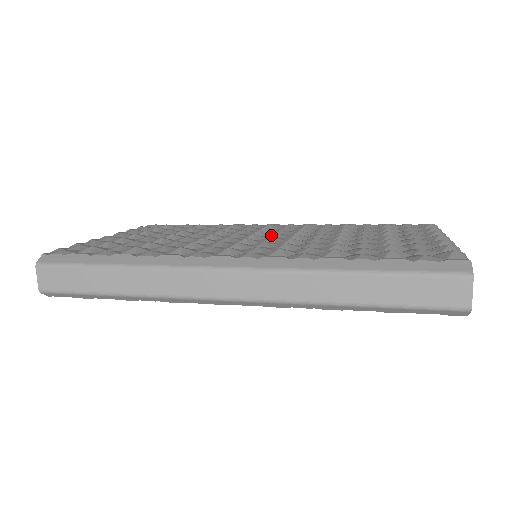
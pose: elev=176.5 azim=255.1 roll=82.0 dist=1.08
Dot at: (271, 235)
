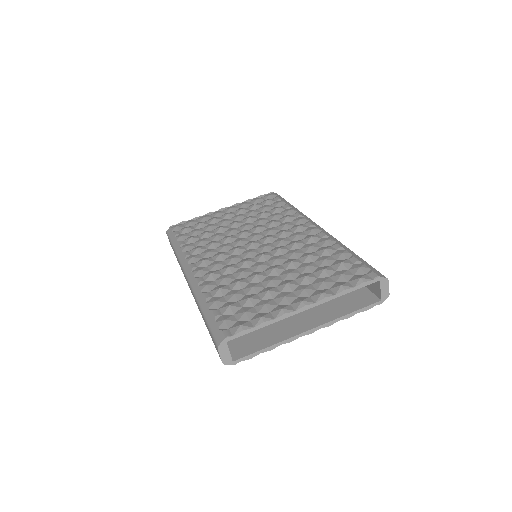
Dot at: (262, 246)
